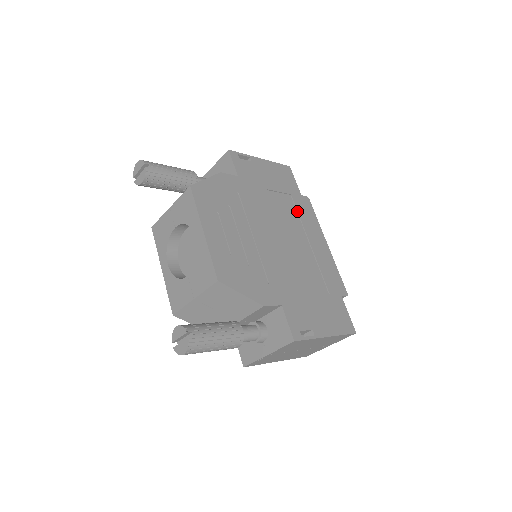
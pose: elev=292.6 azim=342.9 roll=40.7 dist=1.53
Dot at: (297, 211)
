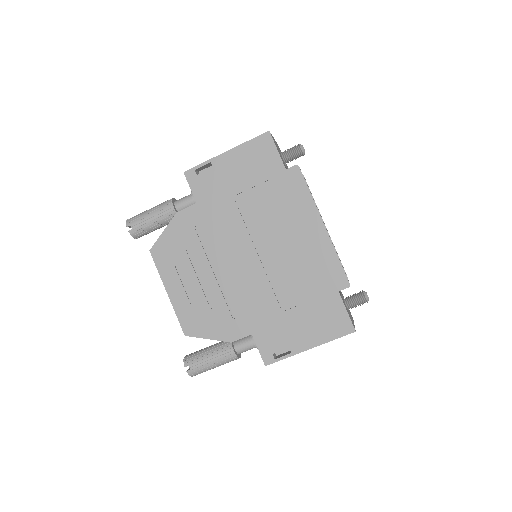
Dot at: (278, 201)
